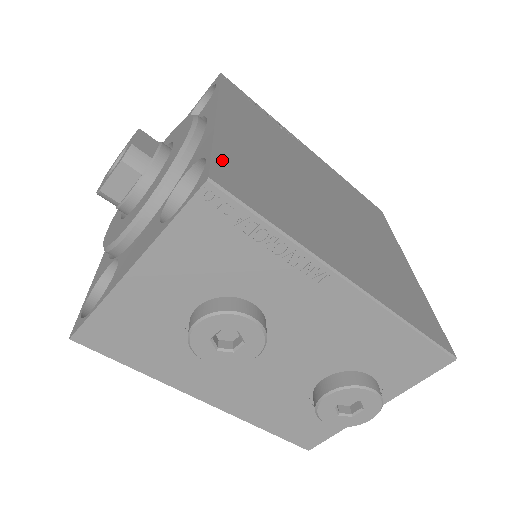
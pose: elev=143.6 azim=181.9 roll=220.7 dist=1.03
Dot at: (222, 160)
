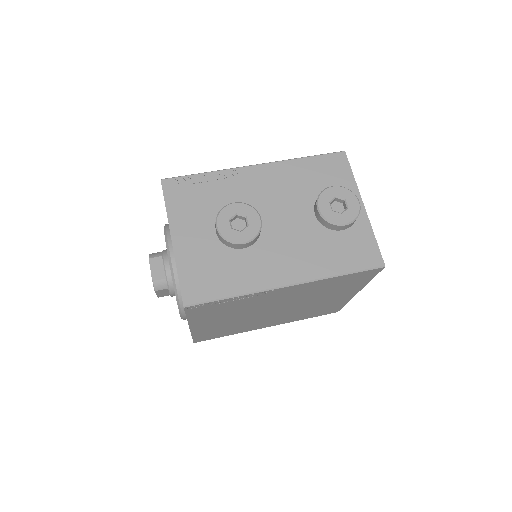
Dot at: occluded
